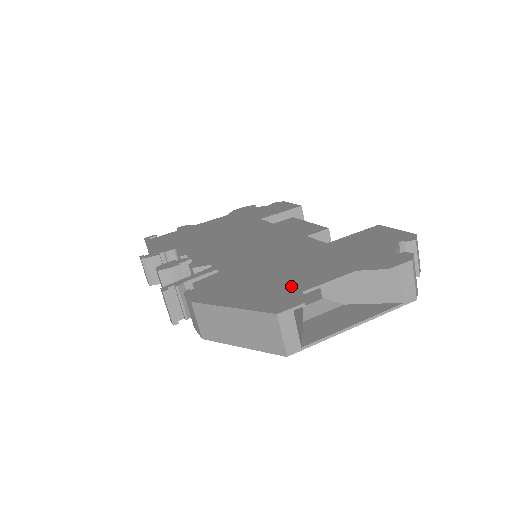
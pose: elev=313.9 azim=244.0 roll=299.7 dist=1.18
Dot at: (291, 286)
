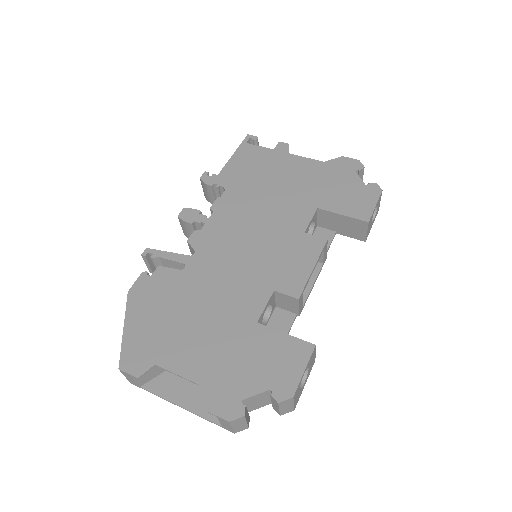
Dot at: (163, 349)
